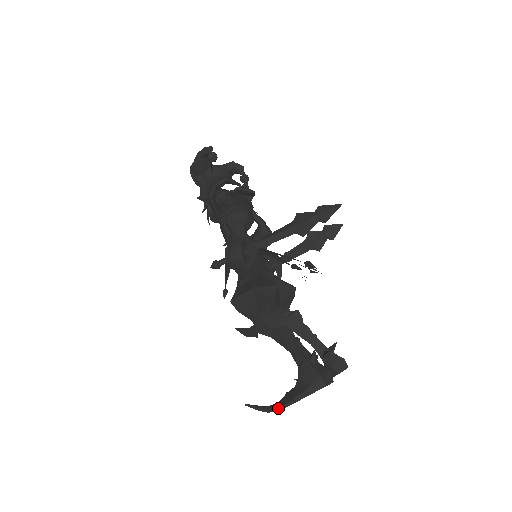
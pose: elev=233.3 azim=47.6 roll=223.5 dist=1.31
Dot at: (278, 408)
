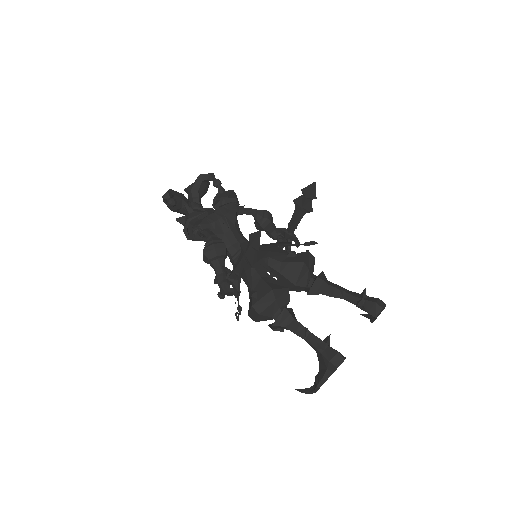
Dot at: (313, 391)
